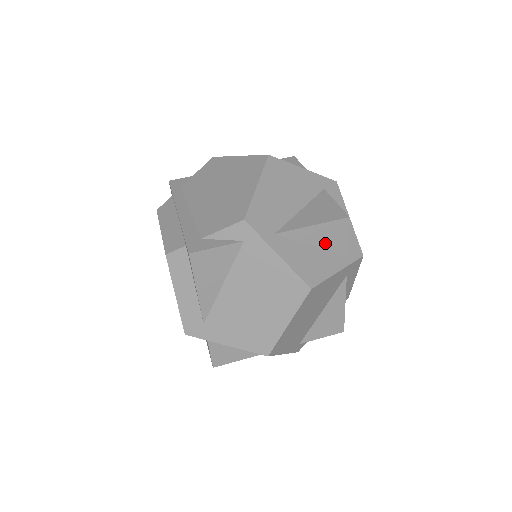
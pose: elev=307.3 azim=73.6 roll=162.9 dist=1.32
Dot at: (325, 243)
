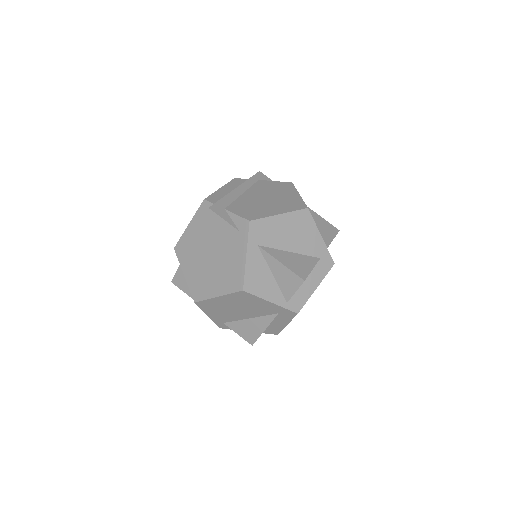
Dot at: (280, 280)
